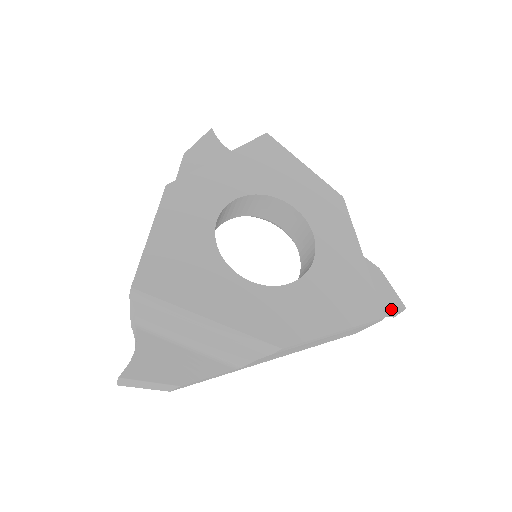
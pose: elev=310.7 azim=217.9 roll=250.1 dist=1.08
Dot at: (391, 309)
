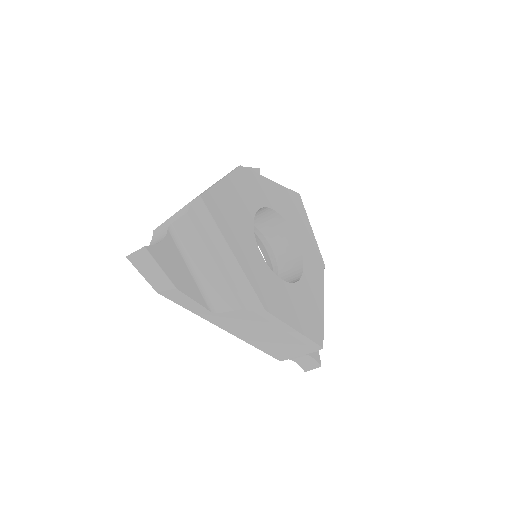
Dot at: (312, 360)
